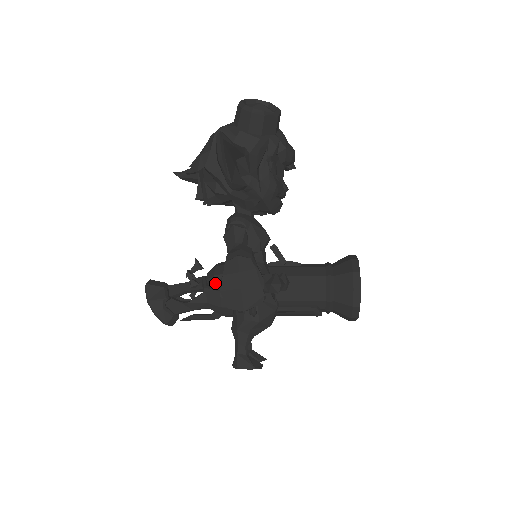
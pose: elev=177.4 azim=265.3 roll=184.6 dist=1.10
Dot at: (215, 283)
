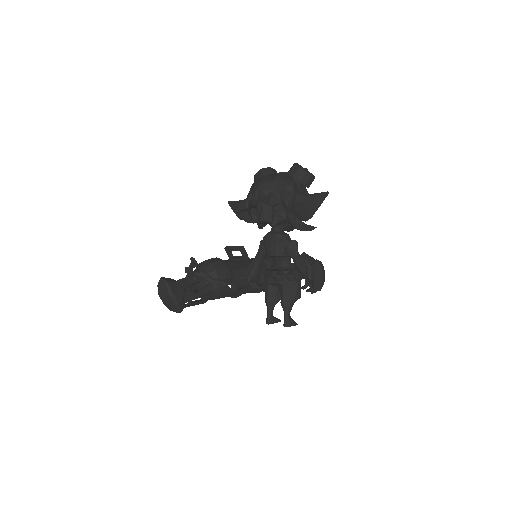
Dot at: (218, 276)
